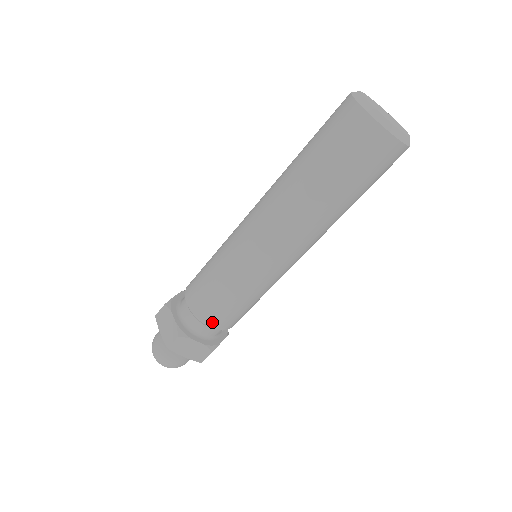
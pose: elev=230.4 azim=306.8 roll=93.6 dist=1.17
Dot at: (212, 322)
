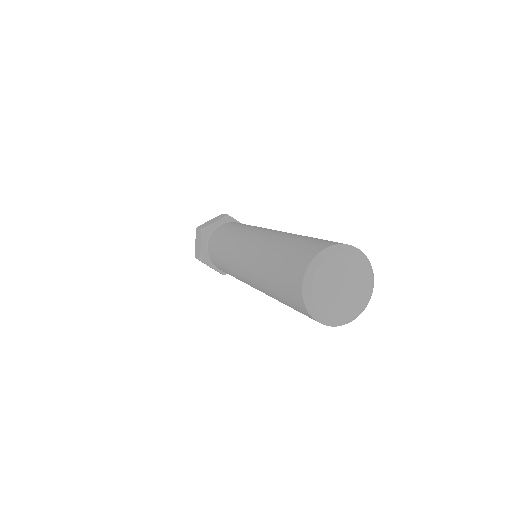
Dot at: occluded
